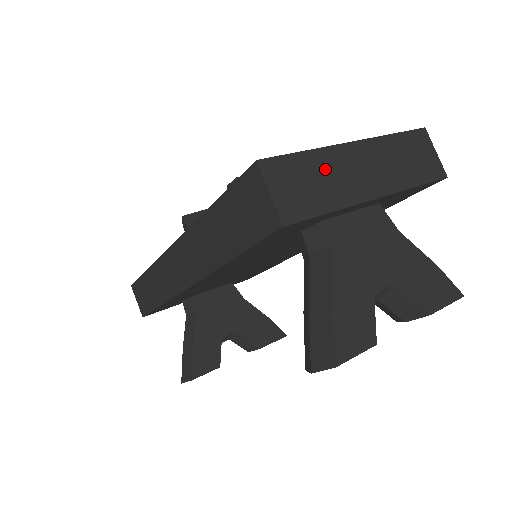
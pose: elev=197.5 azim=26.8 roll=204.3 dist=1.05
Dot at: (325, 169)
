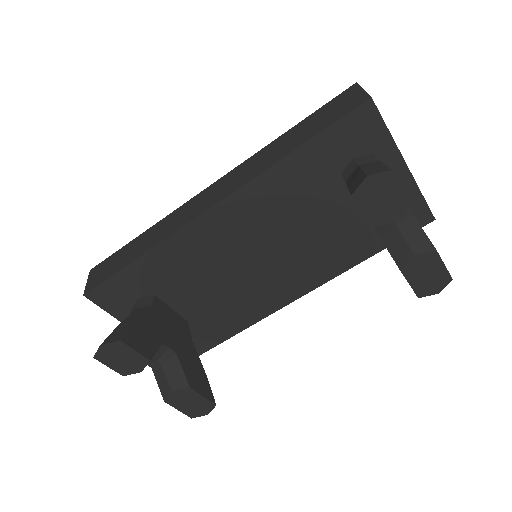
Dot at: occluded
